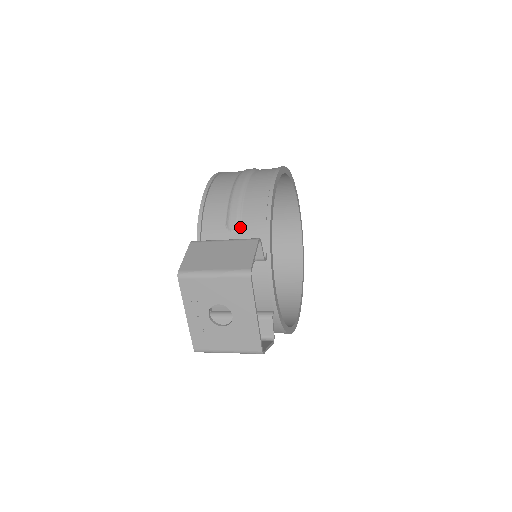
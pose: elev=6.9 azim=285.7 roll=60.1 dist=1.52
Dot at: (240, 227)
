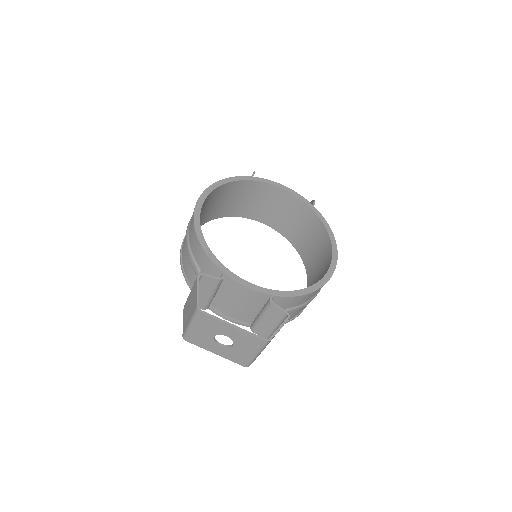
Dot at: (200, 269)
